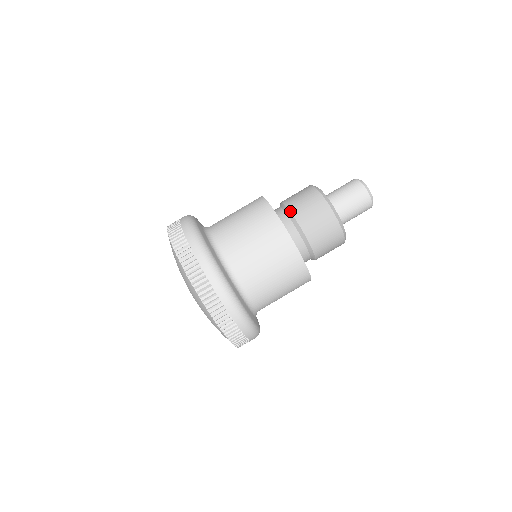
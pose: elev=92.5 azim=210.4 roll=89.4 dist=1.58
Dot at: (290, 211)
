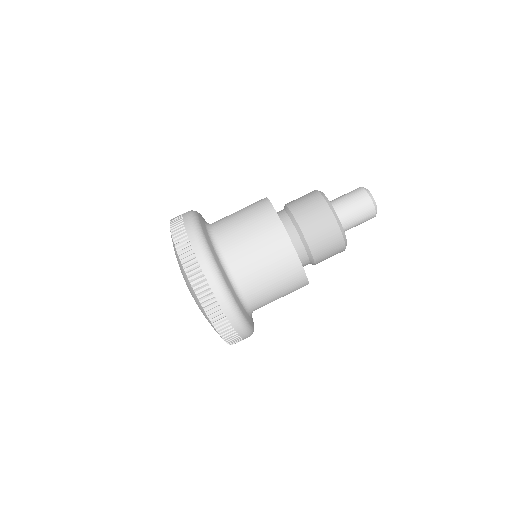
Dot at: (301, 230)
